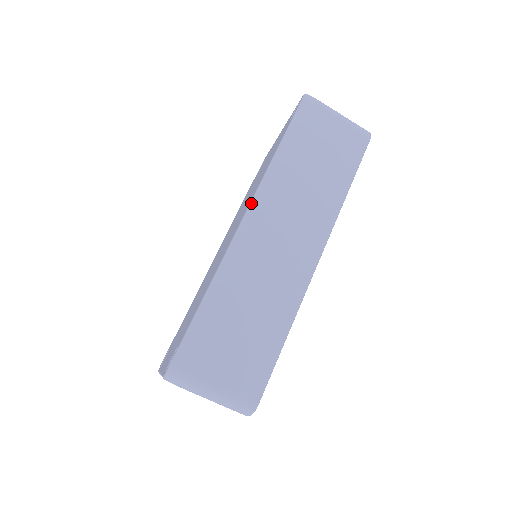
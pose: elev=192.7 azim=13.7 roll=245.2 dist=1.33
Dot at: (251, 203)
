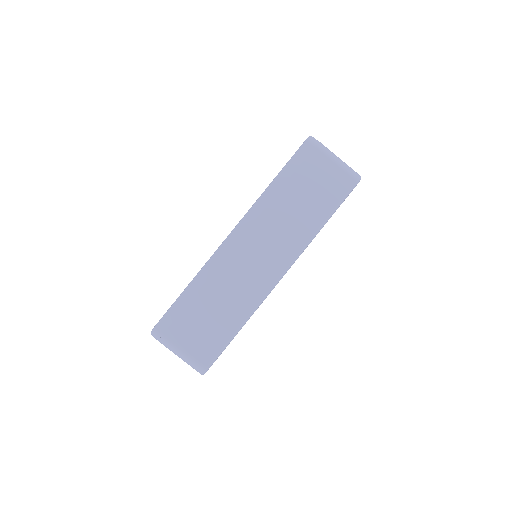
Dot at: (239, 223)
